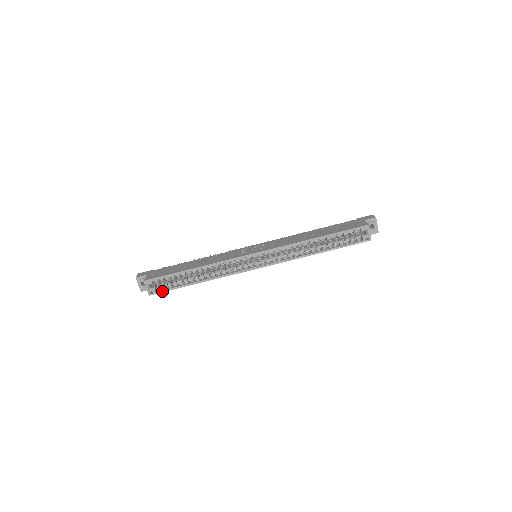
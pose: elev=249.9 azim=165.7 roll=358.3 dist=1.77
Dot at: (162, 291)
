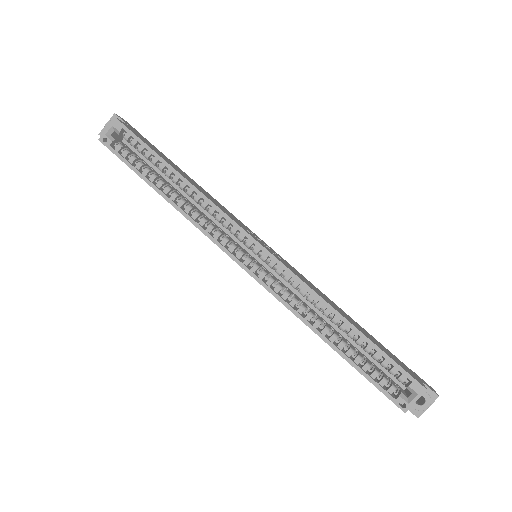
Dot at: (117, 153)
